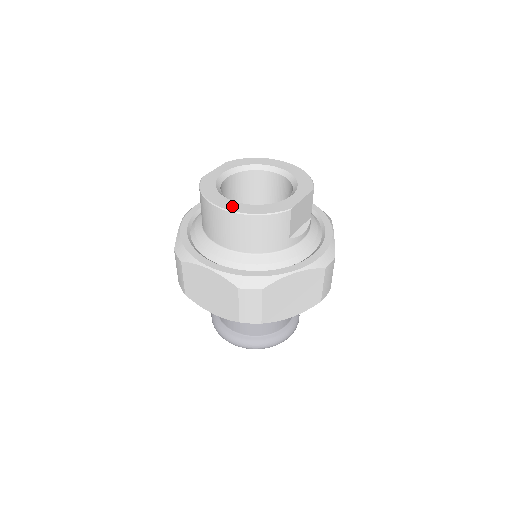
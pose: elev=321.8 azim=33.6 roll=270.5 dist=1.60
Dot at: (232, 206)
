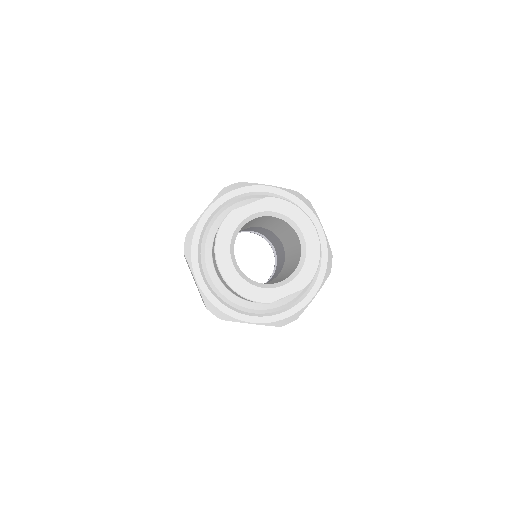
Dot at: (228, 272)
